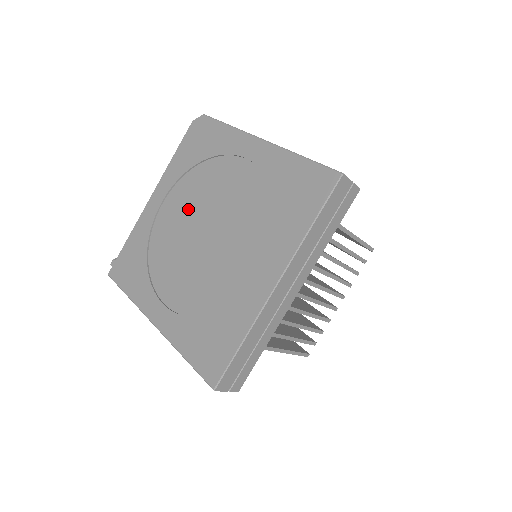
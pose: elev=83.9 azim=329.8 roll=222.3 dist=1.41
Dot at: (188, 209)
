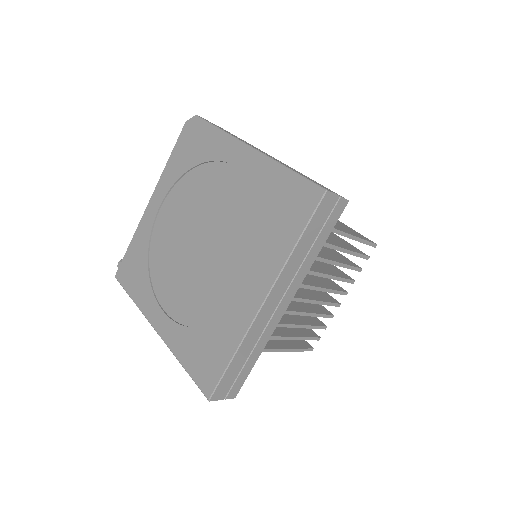
Dot at: (183, 216)
